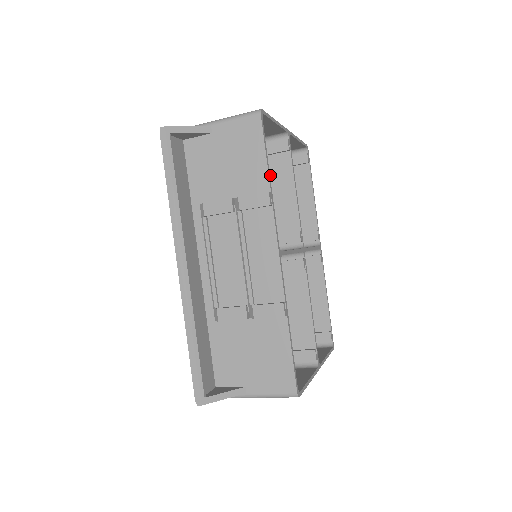
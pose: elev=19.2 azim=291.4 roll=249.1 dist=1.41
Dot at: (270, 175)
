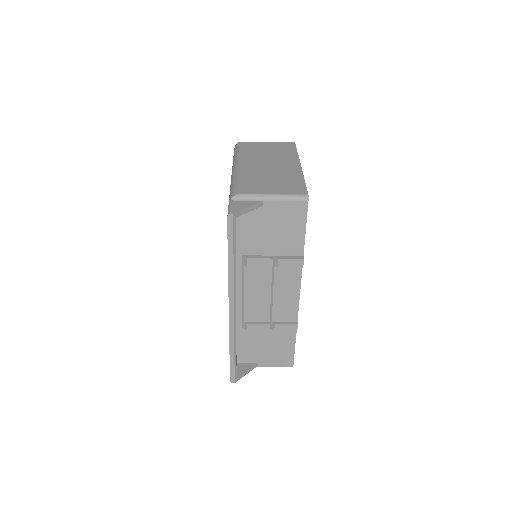
Dot at: occluded
